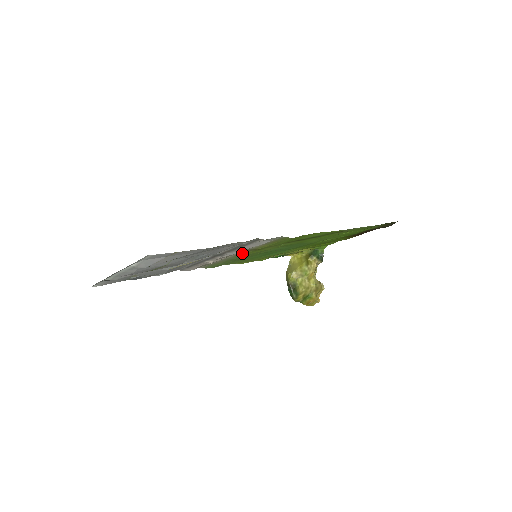
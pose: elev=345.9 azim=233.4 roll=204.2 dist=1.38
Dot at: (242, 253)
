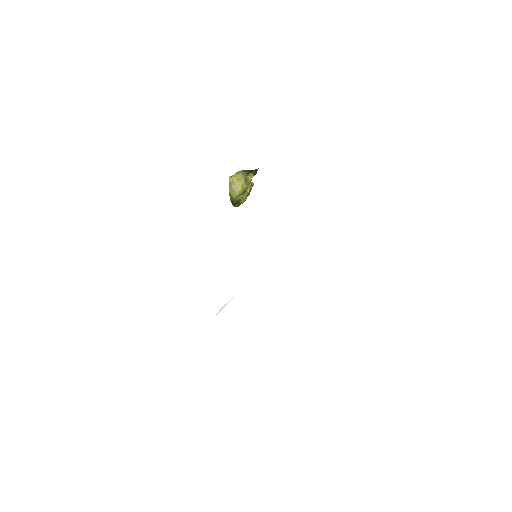
Dot at: occluded
